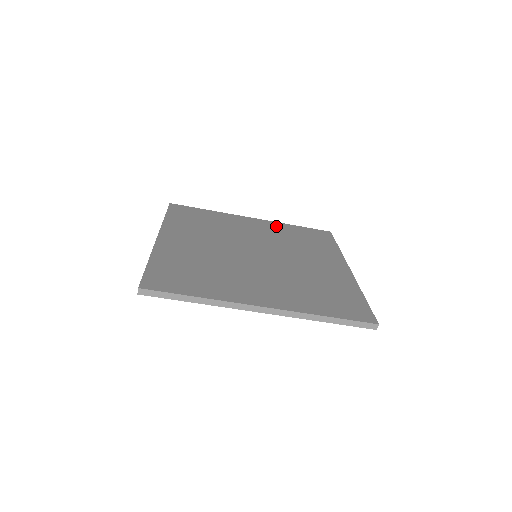
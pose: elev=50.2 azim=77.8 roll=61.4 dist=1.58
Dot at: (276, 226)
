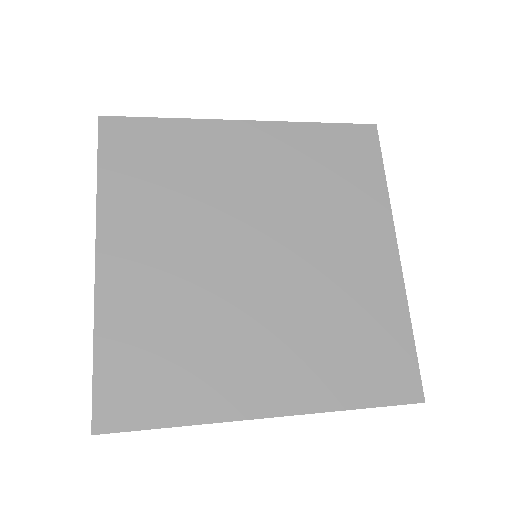
Dot at: (286, 139)
